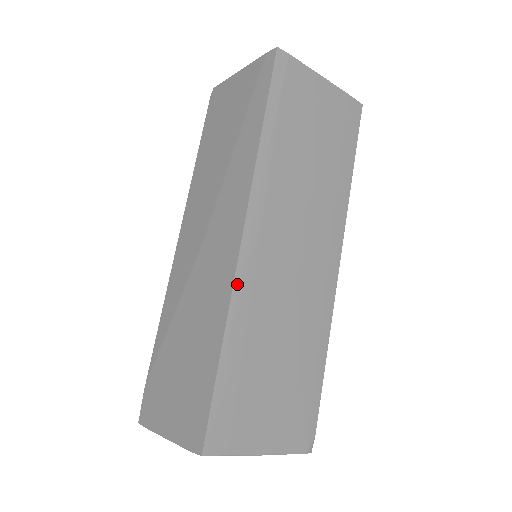
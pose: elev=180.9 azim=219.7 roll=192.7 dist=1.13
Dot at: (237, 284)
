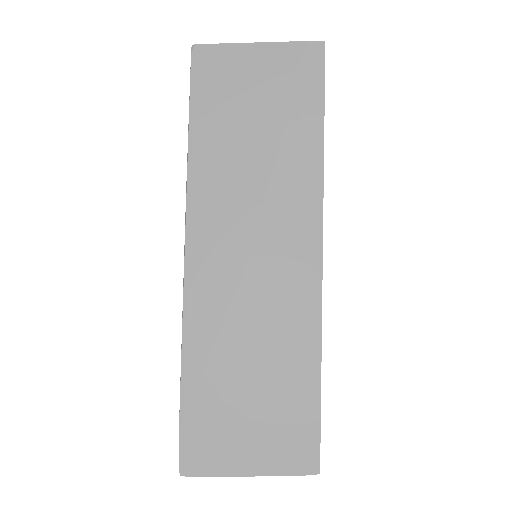
Dot at: occluded
